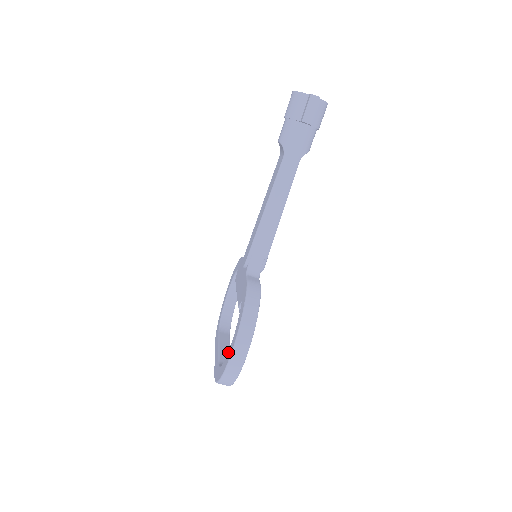
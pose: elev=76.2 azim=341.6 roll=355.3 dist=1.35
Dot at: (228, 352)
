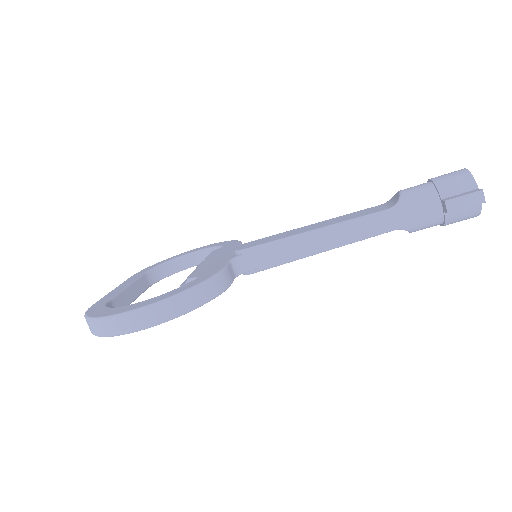
Dot at: (129, 305)
